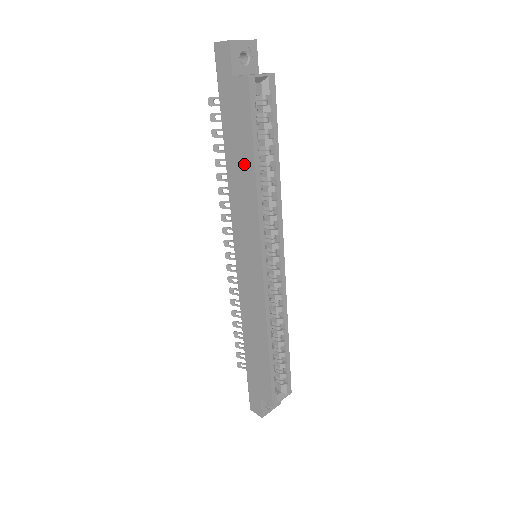
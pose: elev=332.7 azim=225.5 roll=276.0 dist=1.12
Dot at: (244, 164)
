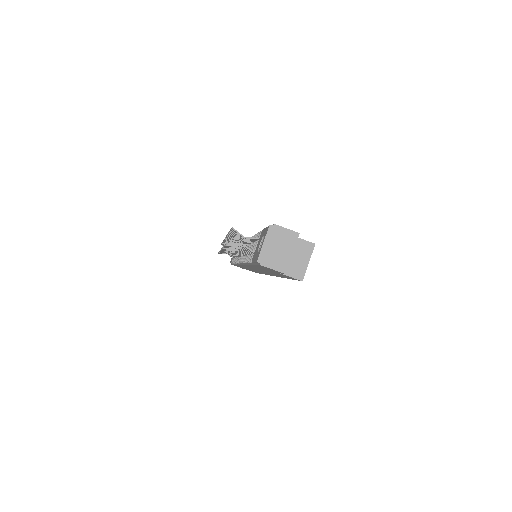
Dot at: occluded
